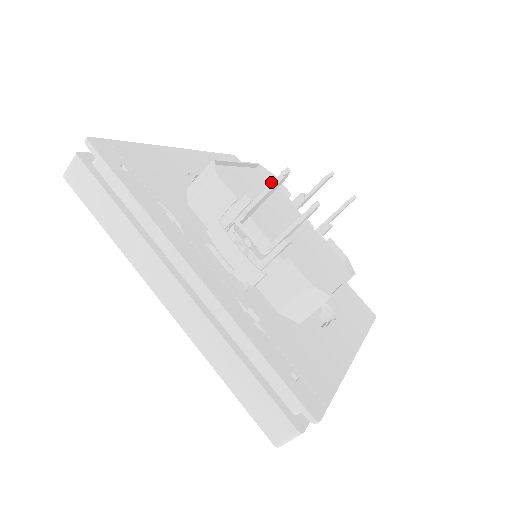
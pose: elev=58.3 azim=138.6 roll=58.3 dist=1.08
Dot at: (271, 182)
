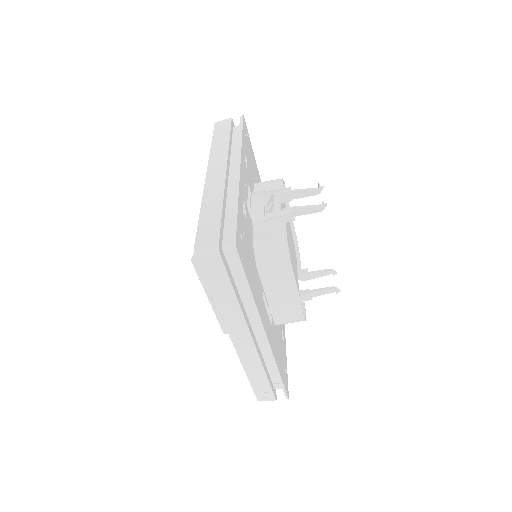
Dot at: (295, 253)
